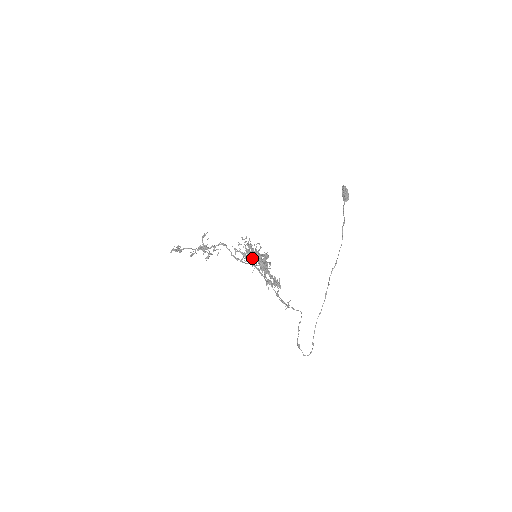
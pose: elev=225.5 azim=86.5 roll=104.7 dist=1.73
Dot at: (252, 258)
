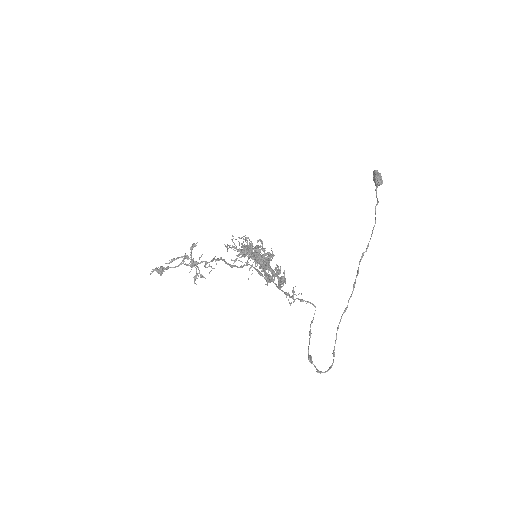
Dot at: (248, 252)
